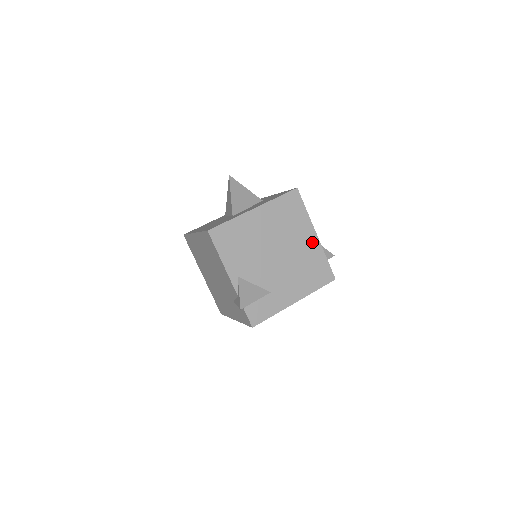
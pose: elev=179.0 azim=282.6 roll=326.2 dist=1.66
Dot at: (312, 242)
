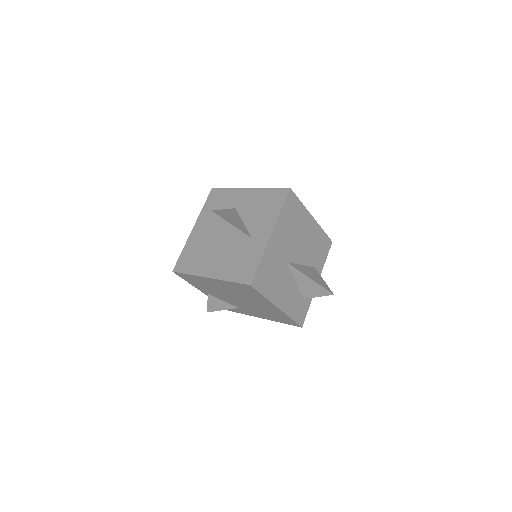
Dot at: (274, 309)
